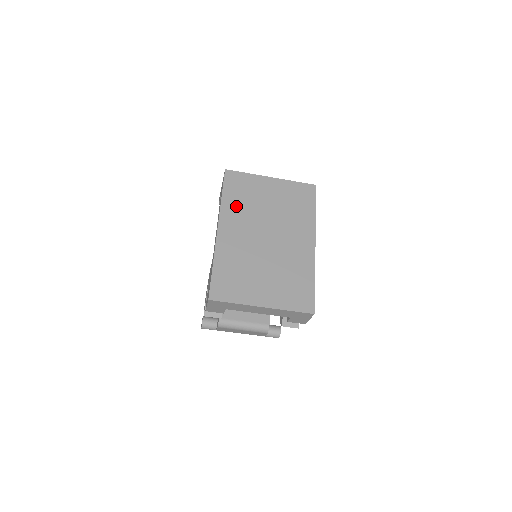
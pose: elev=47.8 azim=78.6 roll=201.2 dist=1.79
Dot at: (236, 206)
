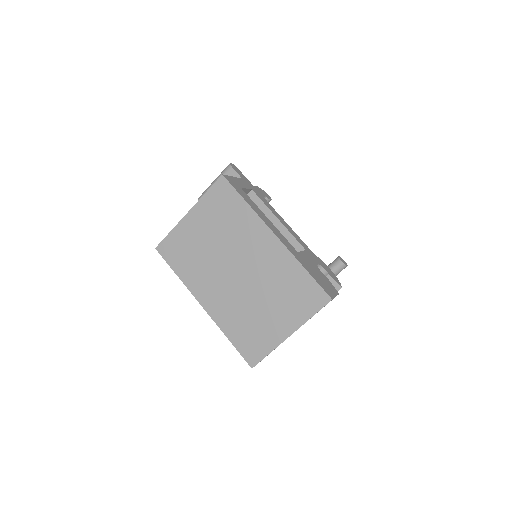
Dot at: (193, 271)
